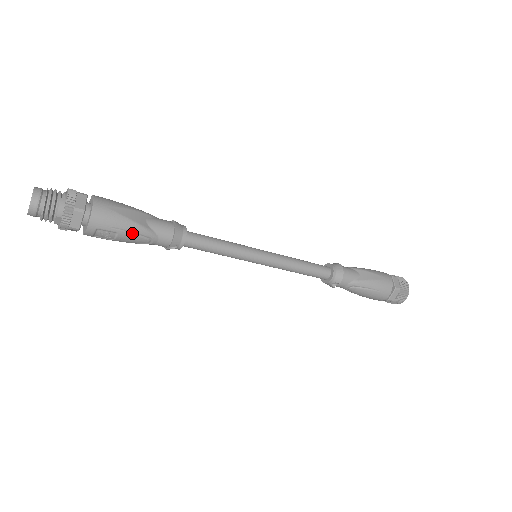
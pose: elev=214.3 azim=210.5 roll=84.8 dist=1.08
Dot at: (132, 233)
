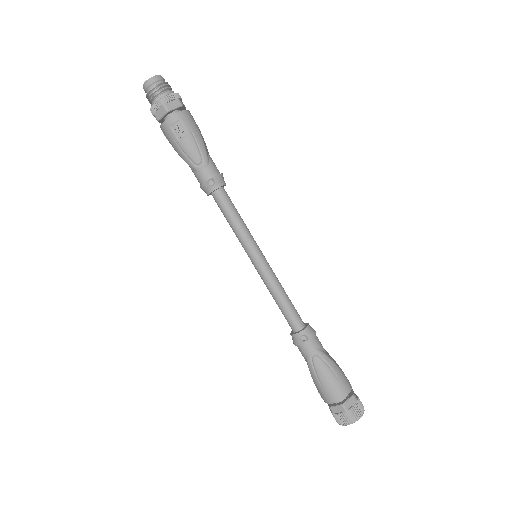
Dot at: (197, 144)
